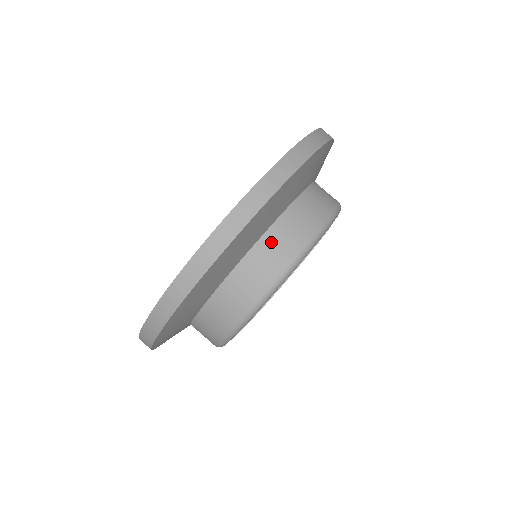
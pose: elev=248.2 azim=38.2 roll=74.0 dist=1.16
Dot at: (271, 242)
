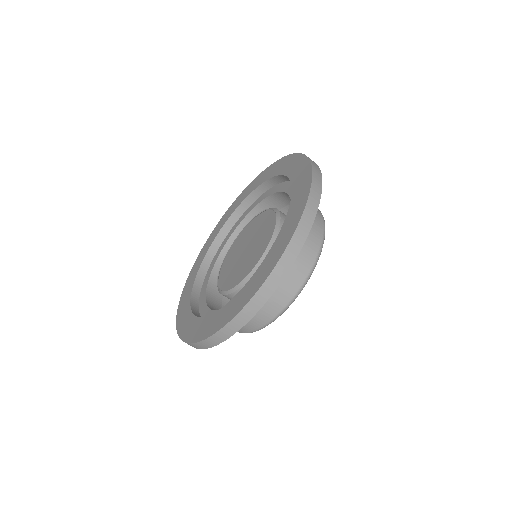
Dot at: occluded
